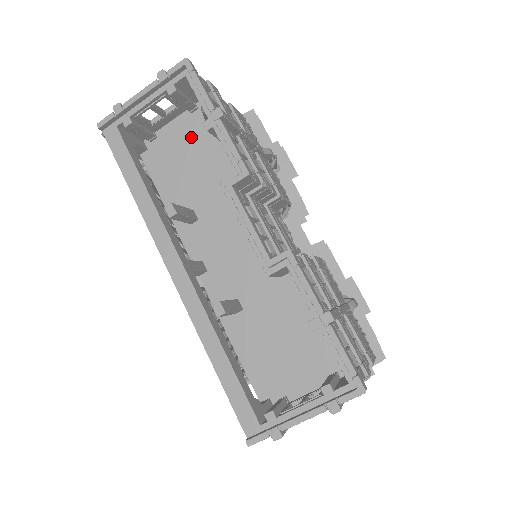
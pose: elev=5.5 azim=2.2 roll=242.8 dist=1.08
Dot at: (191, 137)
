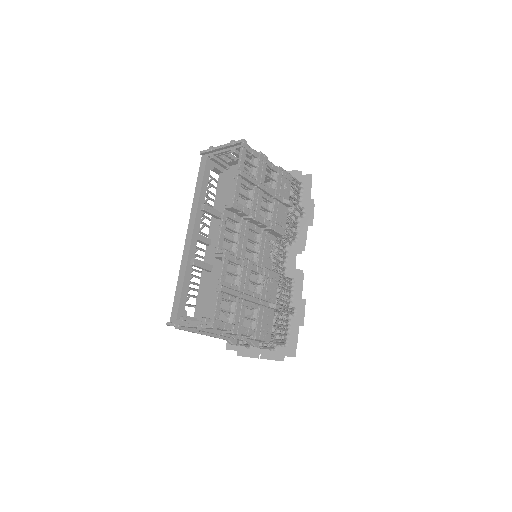
Dot at: occluded
